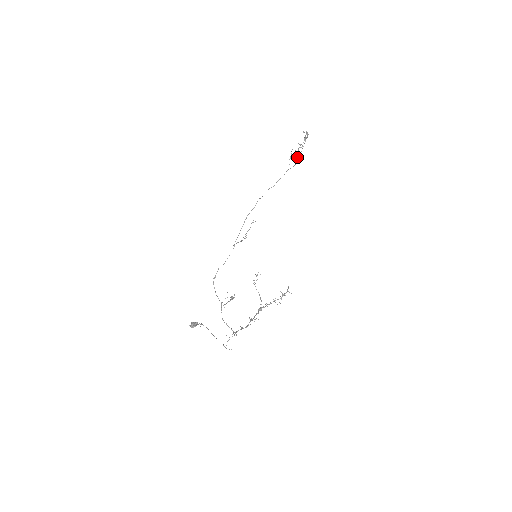
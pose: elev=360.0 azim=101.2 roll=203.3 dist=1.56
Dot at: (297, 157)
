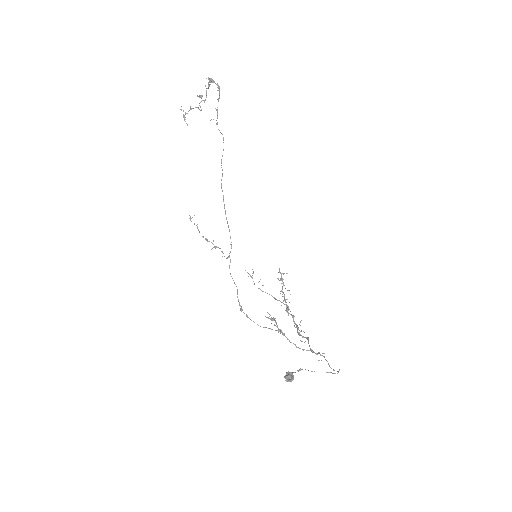
Dot at: (217, 115)
